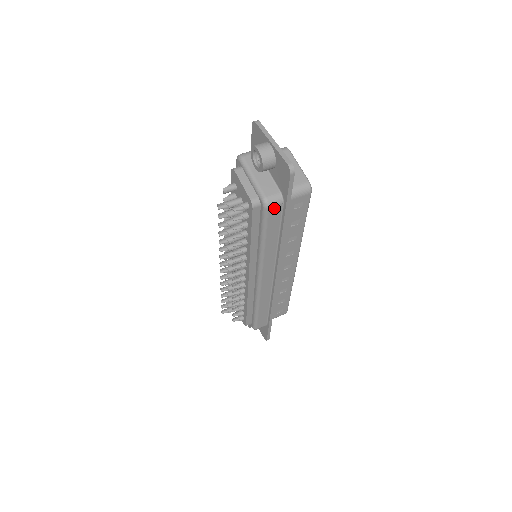
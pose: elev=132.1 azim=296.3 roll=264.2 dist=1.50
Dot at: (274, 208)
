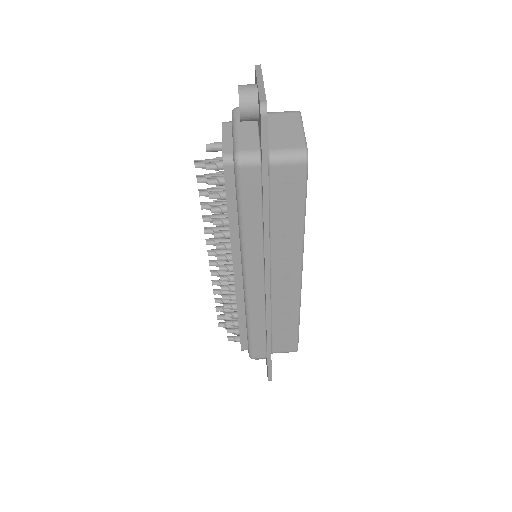
Dot at: (248, 169)
